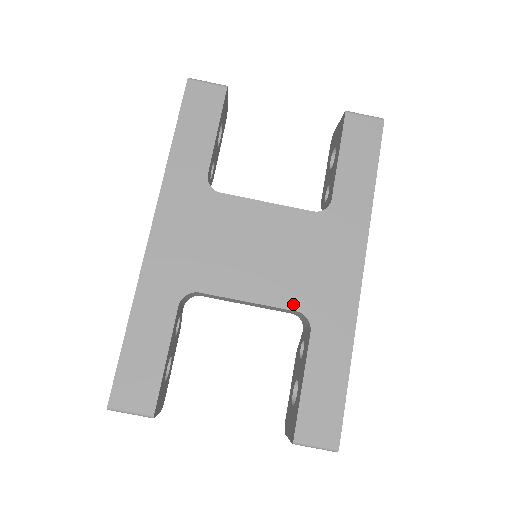
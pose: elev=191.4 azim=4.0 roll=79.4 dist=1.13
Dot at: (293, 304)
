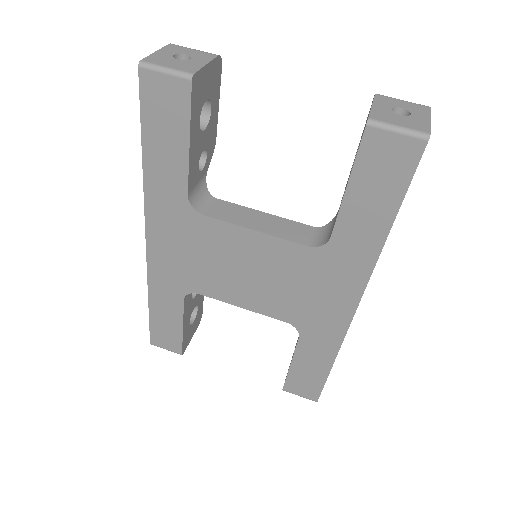
Dot at: (283, 317)
